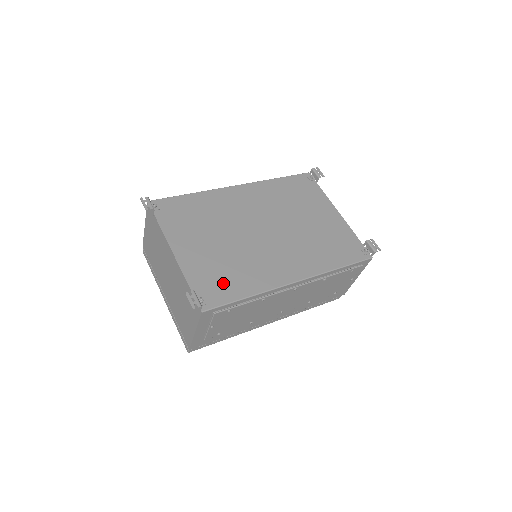
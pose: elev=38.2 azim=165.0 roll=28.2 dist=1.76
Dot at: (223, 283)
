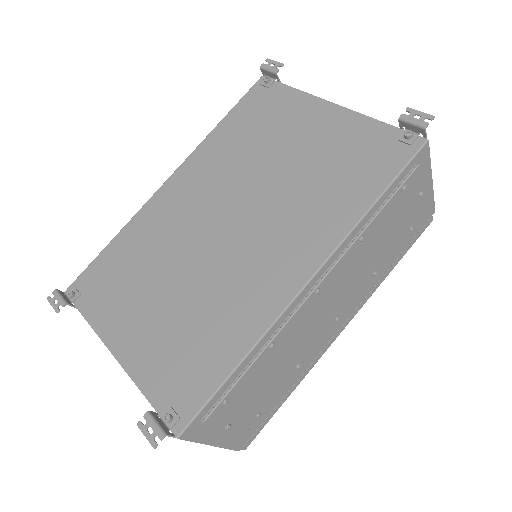
Dot at: (193, 362)
